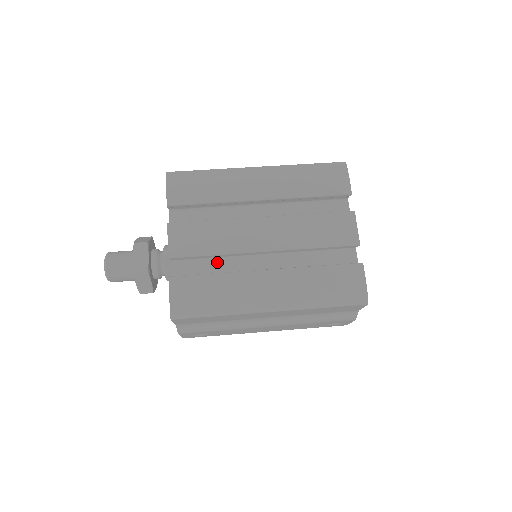
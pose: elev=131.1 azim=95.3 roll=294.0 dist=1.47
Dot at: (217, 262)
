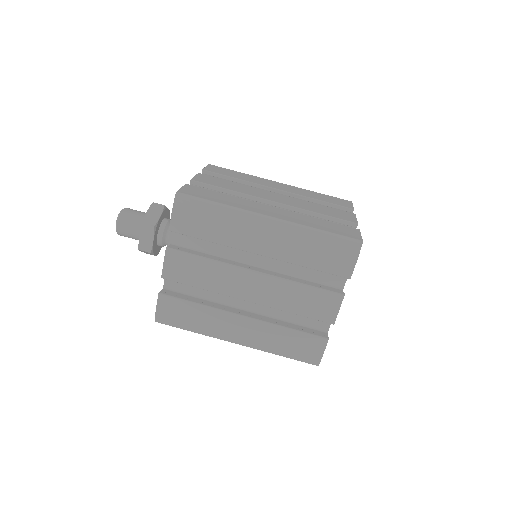
Dot at: occluded
